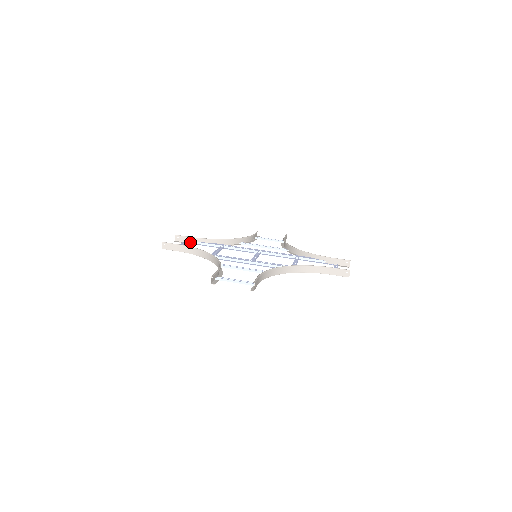
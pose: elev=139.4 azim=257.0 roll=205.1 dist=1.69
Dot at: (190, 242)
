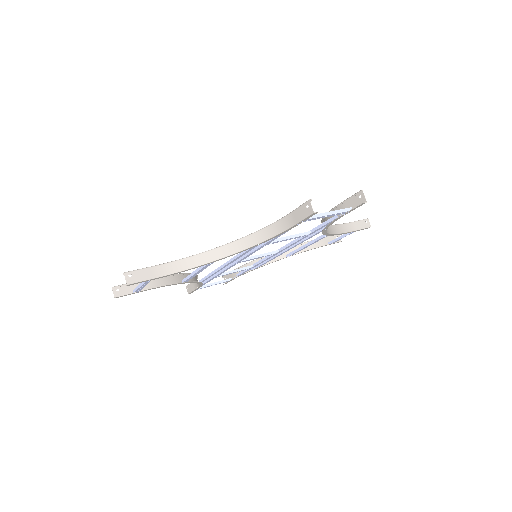
Dot at: occluded
